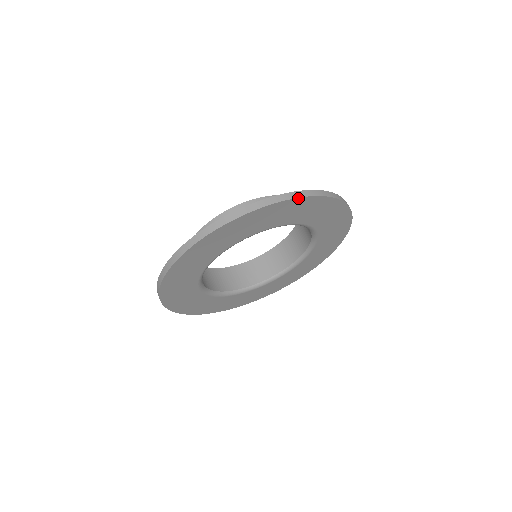
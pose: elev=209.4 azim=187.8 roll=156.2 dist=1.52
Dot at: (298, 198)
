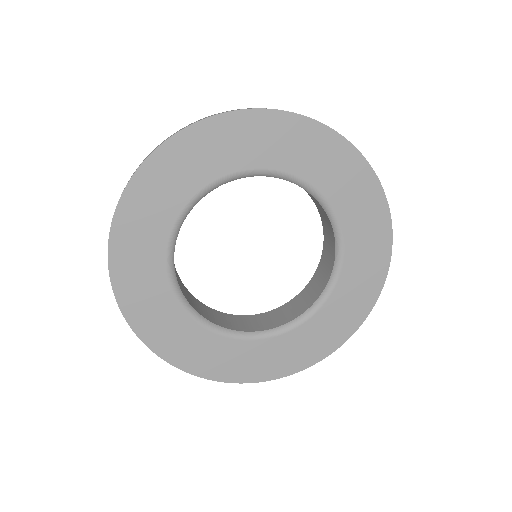
Dot at: (161, 146)
